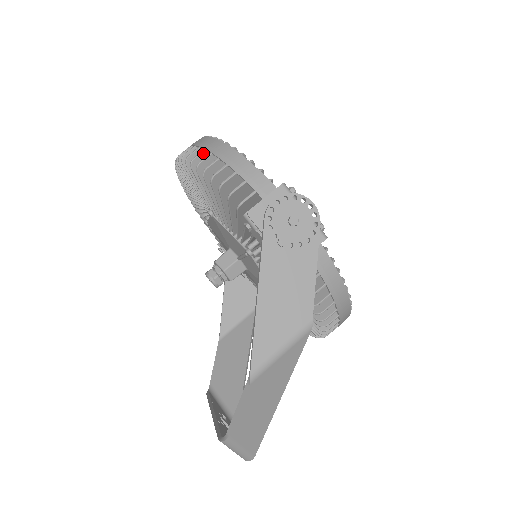
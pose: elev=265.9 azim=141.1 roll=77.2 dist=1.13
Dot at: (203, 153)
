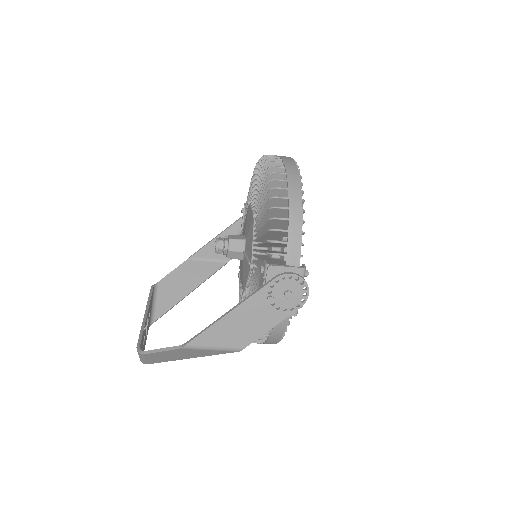
Dot at: (284, 190)
